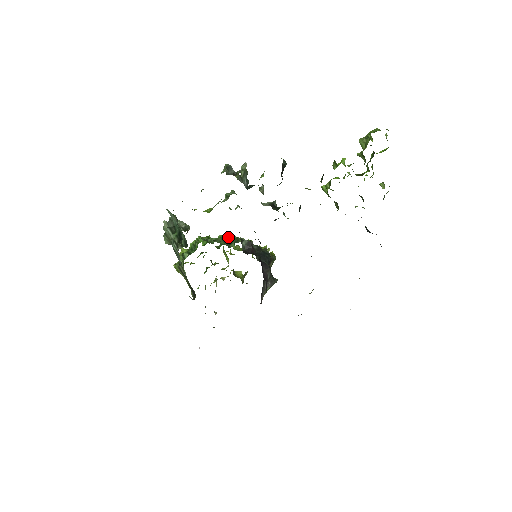
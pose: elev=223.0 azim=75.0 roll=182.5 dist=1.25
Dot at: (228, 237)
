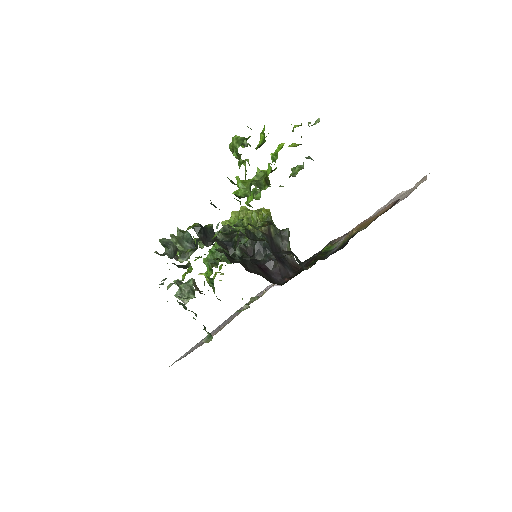
Dot at: occluded
